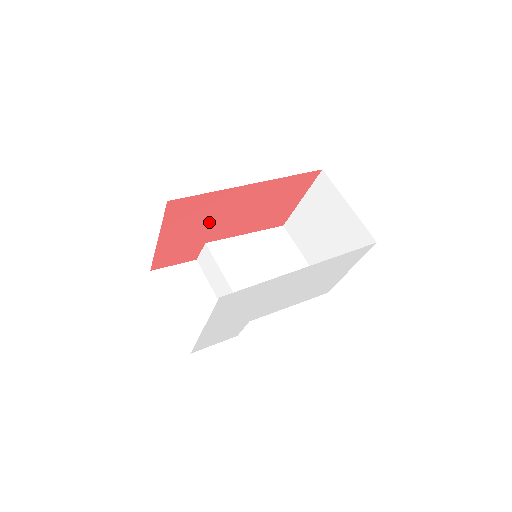
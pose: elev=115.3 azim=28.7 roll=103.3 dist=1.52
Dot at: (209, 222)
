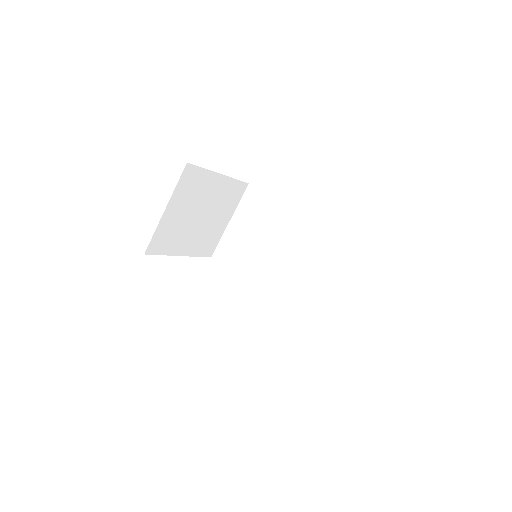
Dot at: occluded
